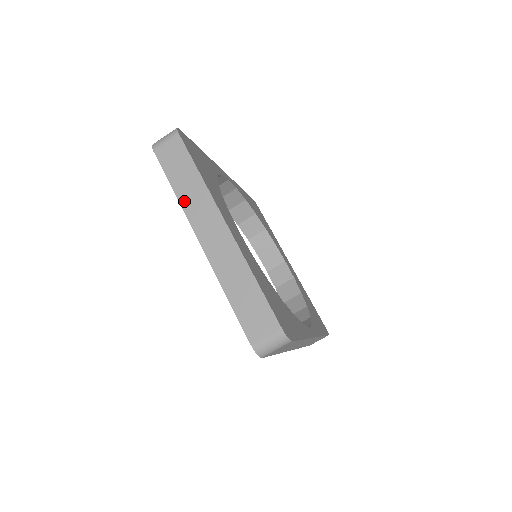
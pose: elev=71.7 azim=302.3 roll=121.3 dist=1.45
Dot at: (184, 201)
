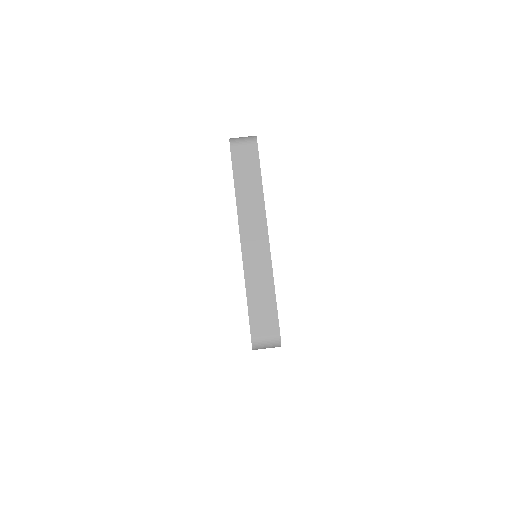
Dot at: (240, 201)
